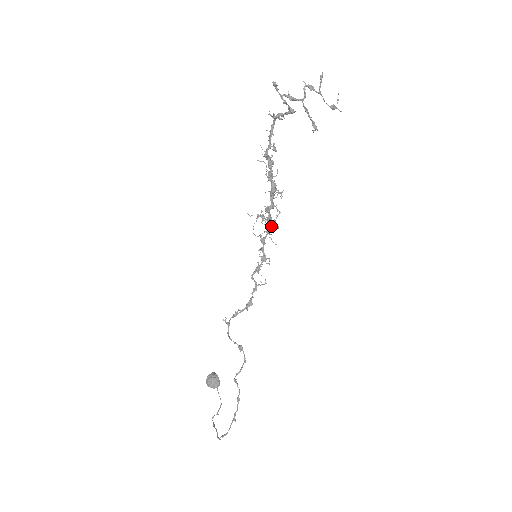
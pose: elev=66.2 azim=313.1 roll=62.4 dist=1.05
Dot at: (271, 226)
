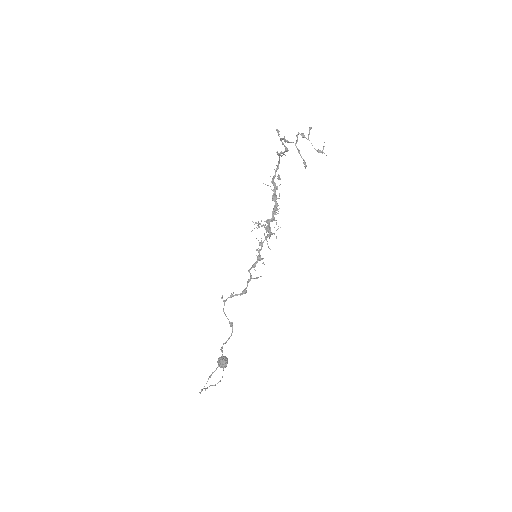
Dot at: (269, 234)
